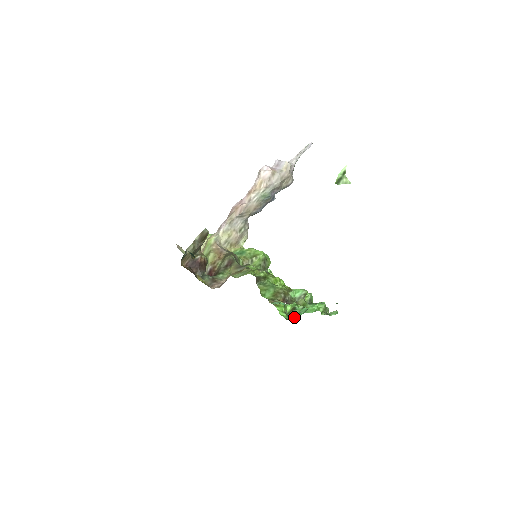
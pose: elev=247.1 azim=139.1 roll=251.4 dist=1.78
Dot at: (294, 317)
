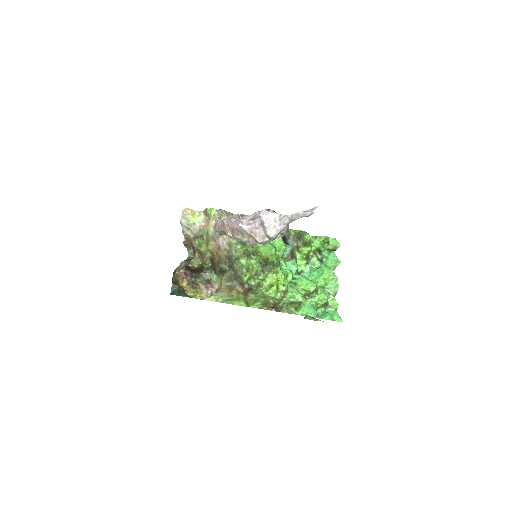
Dot at: (316, 261)
